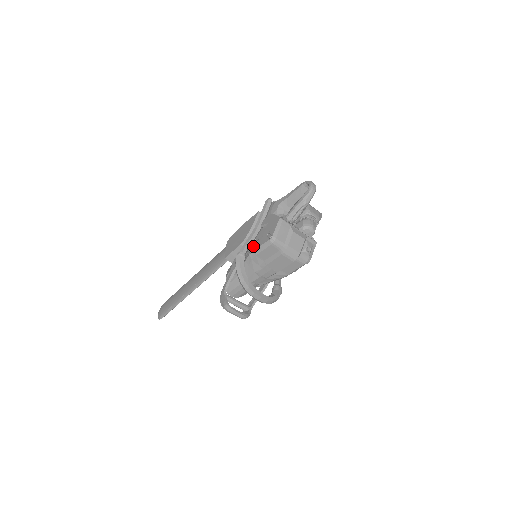
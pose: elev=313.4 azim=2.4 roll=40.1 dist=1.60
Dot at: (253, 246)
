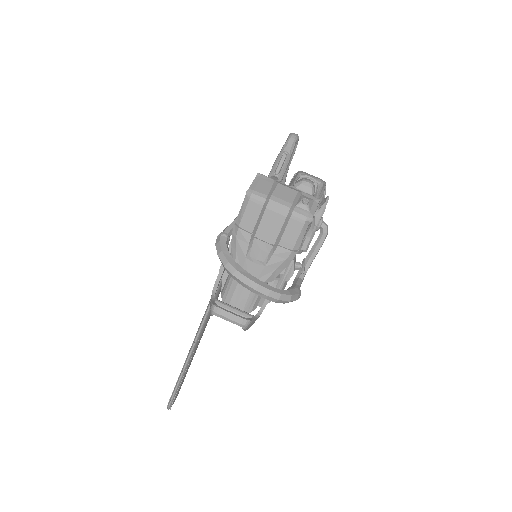
Dot at: occluded
